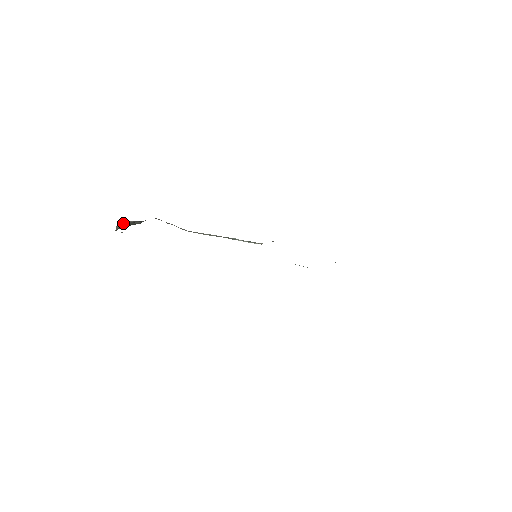
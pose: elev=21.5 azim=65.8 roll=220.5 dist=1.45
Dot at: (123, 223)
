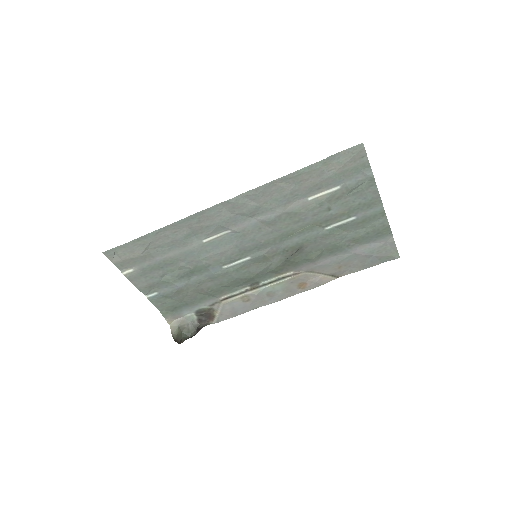
Dot at: (176, 326)
